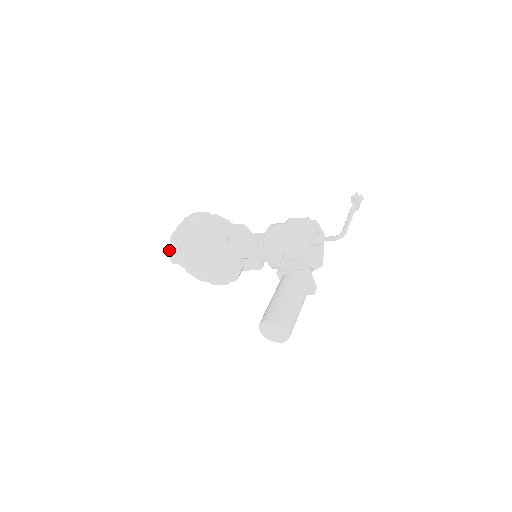
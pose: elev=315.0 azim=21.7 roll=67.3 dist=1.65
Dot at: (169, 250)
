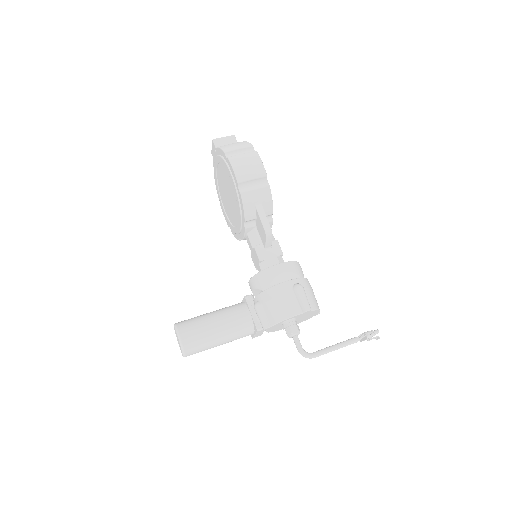
Dot at: (215, 146)
